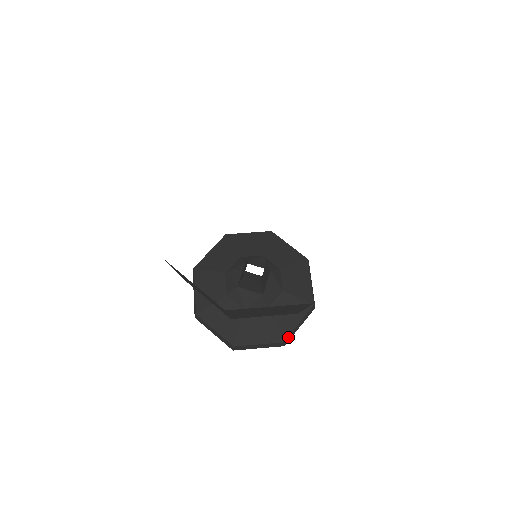
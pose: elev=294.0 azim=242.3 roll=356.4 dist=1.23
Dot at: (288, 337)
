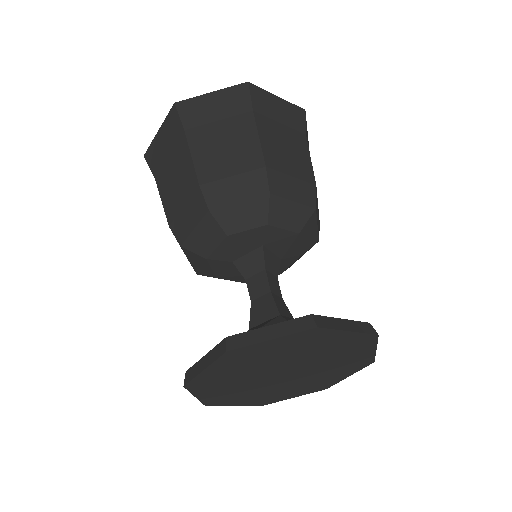
Dot at: (321, 318)
